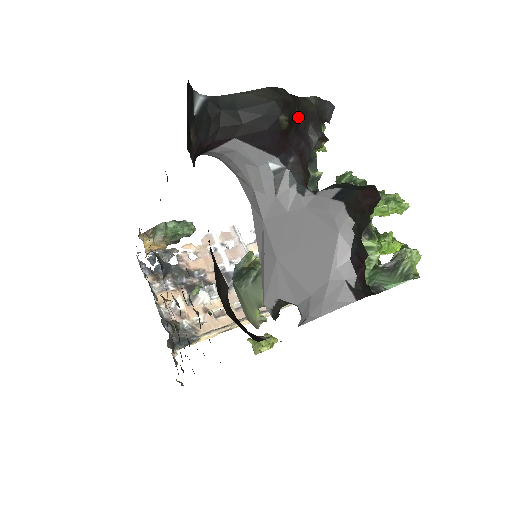
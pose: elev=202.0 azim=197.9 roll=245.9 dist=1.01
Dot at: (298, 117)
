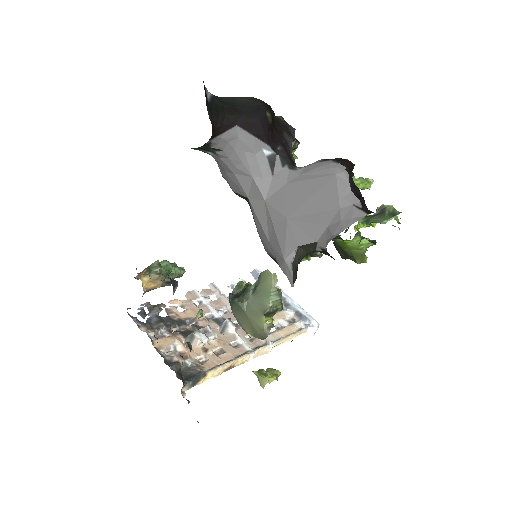
Dot at: (275, 124)
